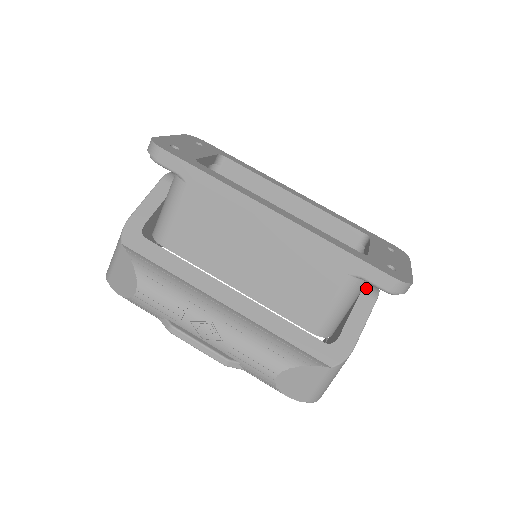
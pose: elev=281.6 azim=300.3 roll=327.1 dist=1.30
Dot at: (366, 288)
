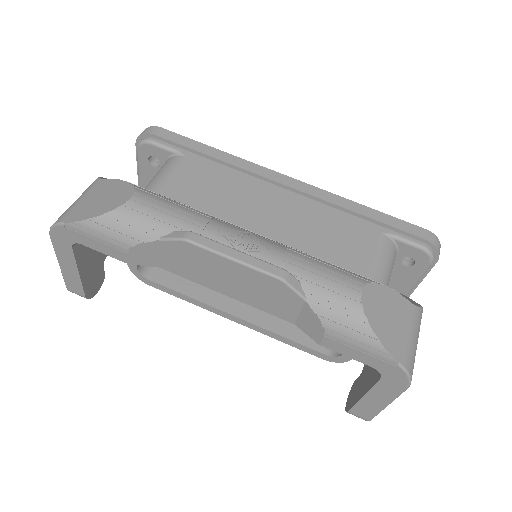
Dot at: occluded
